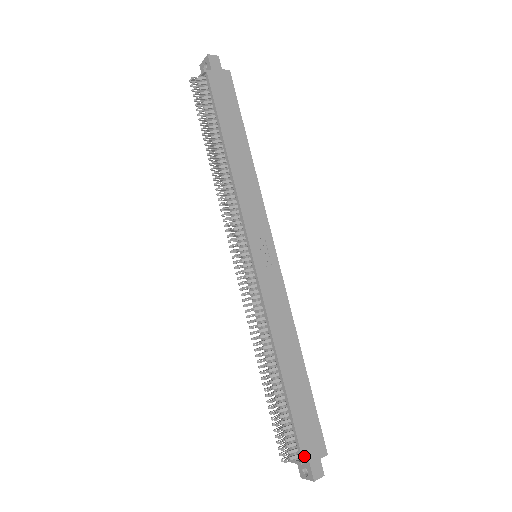
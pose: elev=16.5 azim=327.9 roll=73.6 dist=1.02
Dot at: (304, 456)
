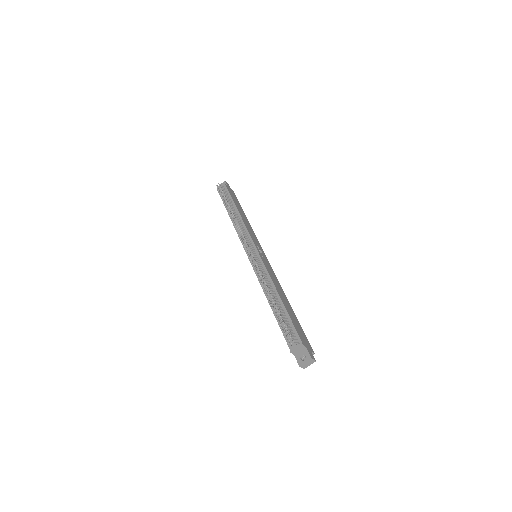
Dot at: (303, 342)
